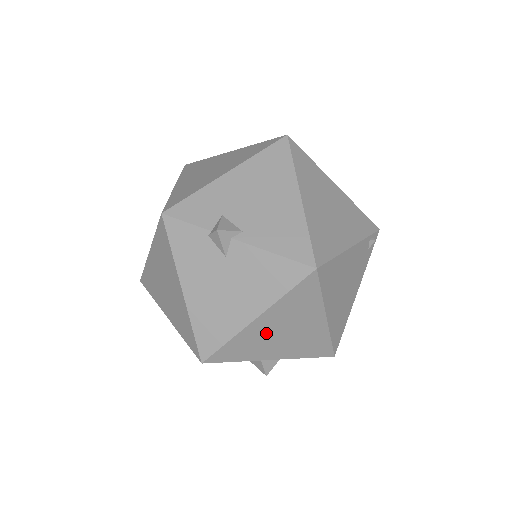
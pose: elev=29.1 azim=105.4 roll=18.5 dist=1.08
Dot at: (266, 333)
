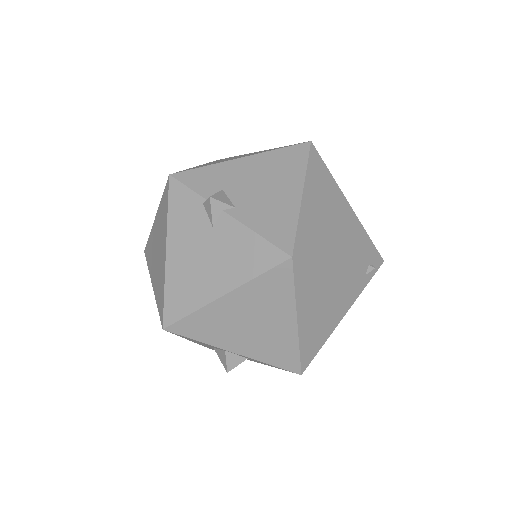
Dot at: (232, 317)
